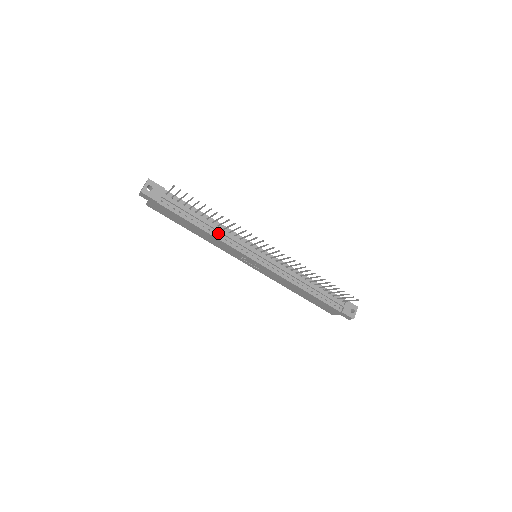
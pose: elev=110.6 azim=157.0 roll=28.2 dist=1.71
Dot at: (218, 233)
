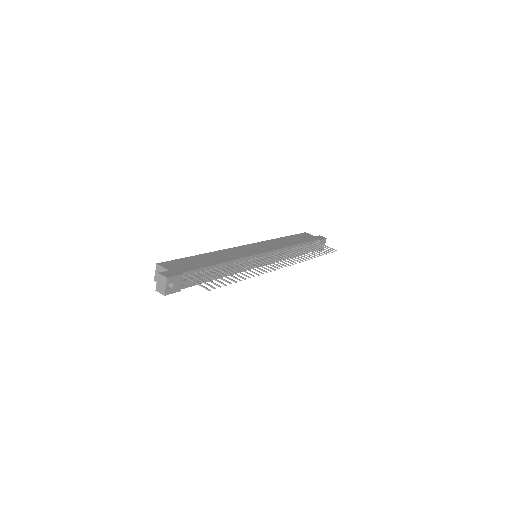
Dot at: (231, 270)
